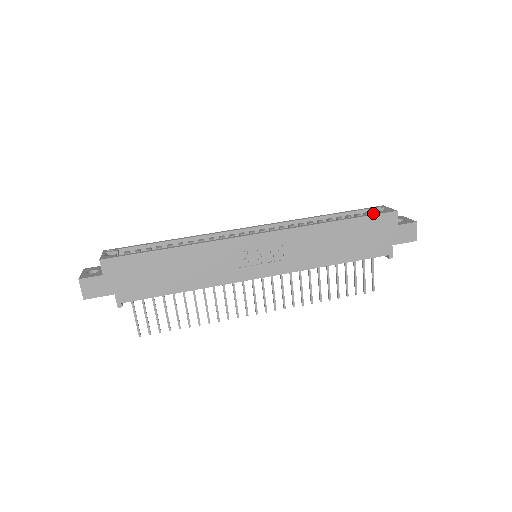
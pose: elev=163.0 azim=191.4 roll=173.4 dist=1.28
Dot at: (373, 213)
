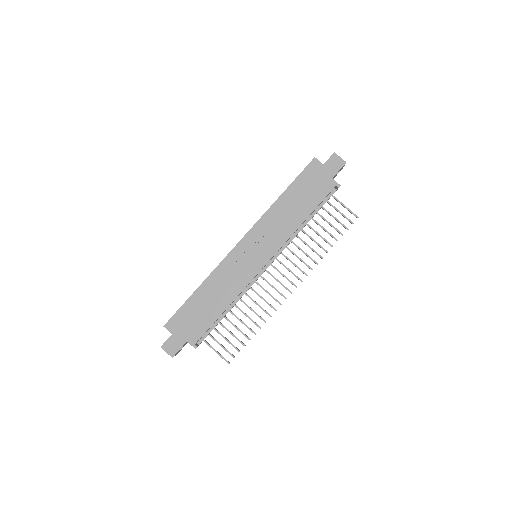
Dot at: occluded
